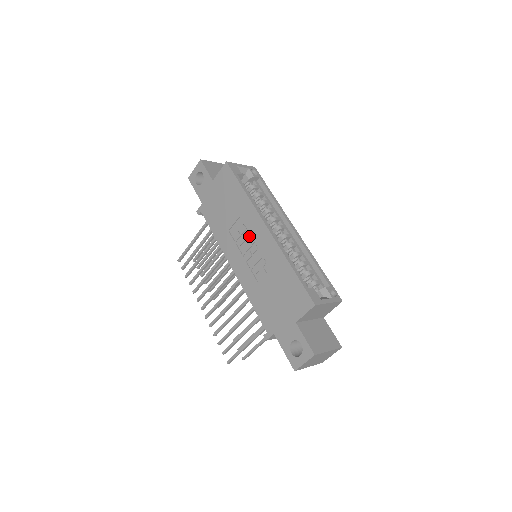
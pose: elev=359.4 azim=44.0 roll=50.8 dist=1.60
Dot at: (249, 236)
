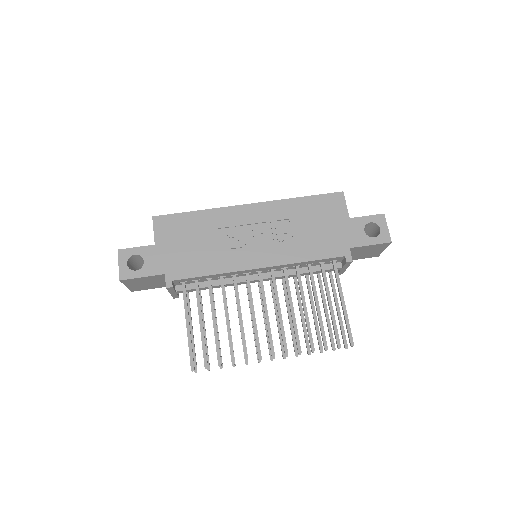
Dot at: (243, 229)
